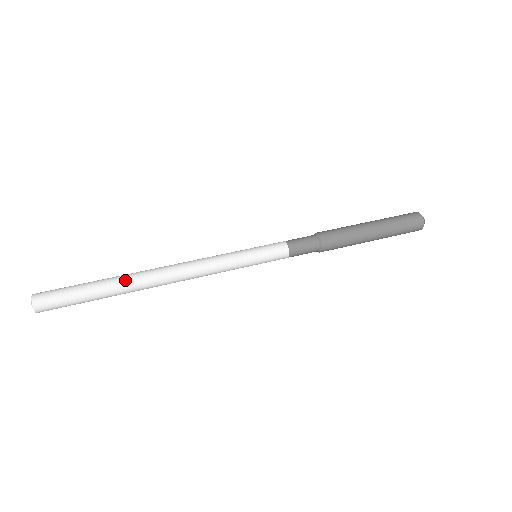
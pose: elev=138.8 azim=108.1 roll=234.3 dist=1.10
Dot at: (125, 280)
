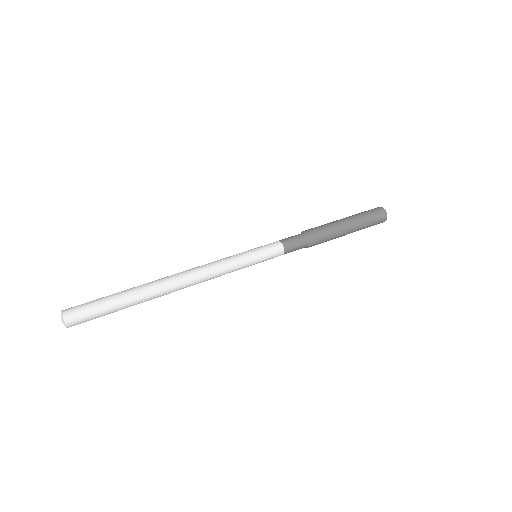
Dot at: (147, 288)
